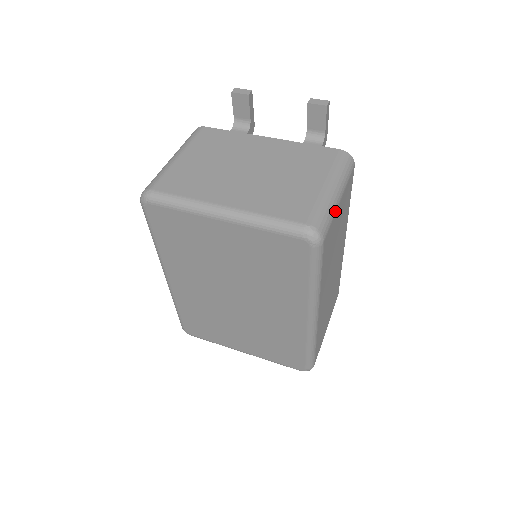
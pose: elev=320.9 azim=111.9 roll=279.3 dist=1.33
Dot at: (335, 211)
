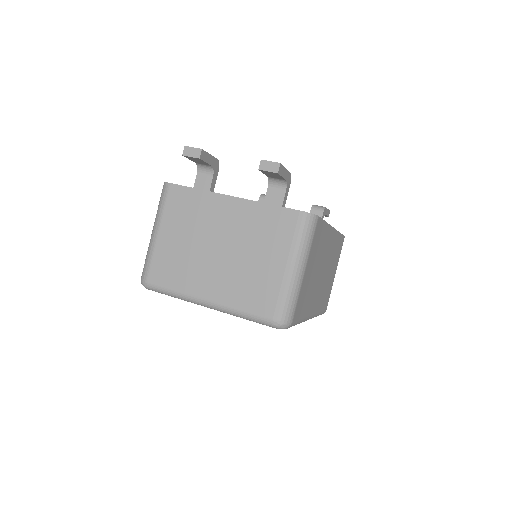
Dot at: (300, 287)
